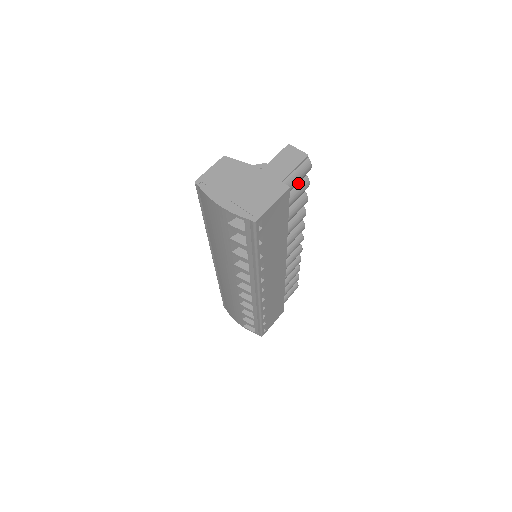
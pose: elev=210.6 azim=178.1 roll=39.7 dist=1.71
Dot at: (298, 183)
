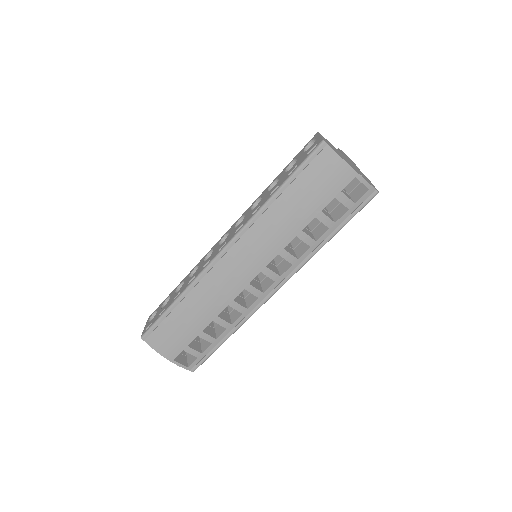
Dot at: occluded
